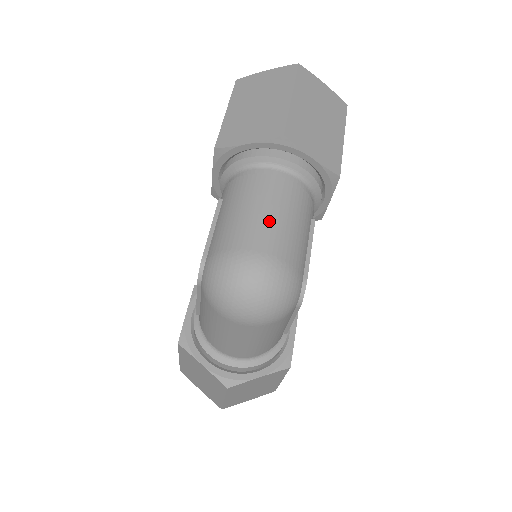
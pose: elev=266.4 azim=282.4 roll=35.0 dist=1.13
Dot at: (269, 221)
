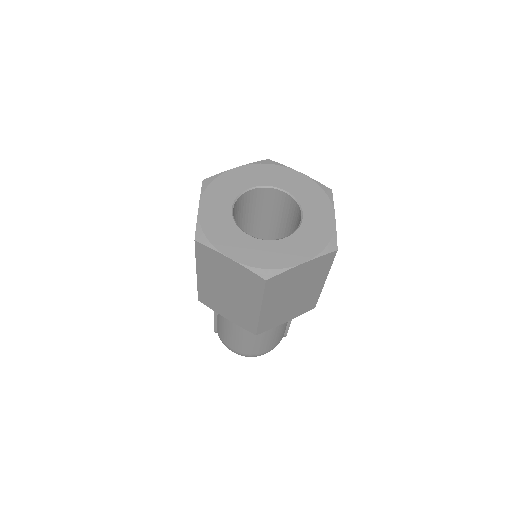
Dot at: (254, 344)
